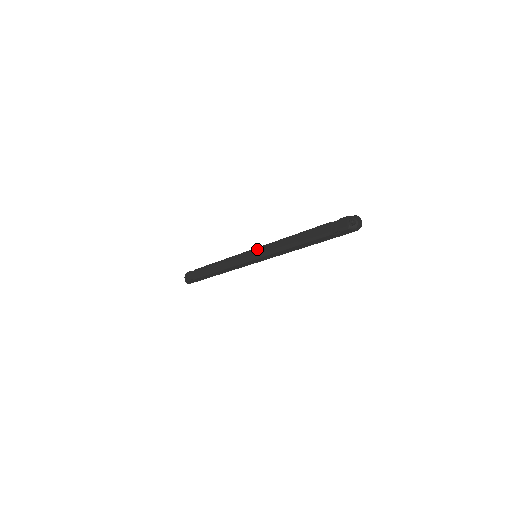
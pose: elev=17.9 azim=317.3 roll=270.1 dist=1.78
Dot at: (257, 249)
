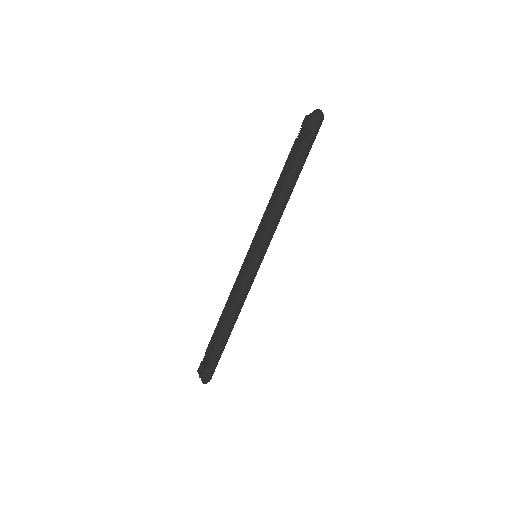
Dot at: (252, 244)
